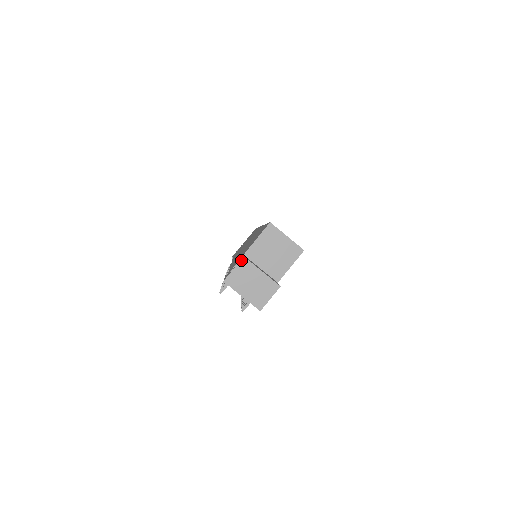
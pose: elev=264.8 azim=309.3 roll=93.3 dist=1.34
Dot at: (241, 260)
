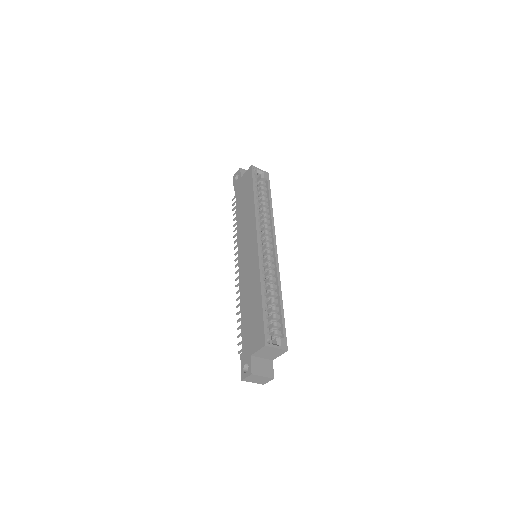
Dot at: (250, 375)
